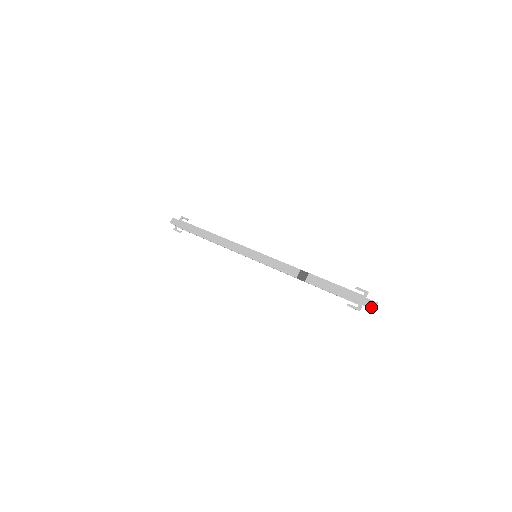
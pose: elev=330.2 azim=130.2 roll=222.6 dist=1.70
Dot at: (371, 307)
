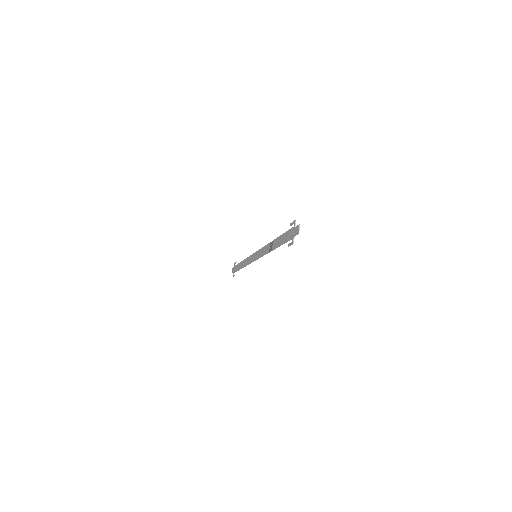
Dot at: (297, 233)
